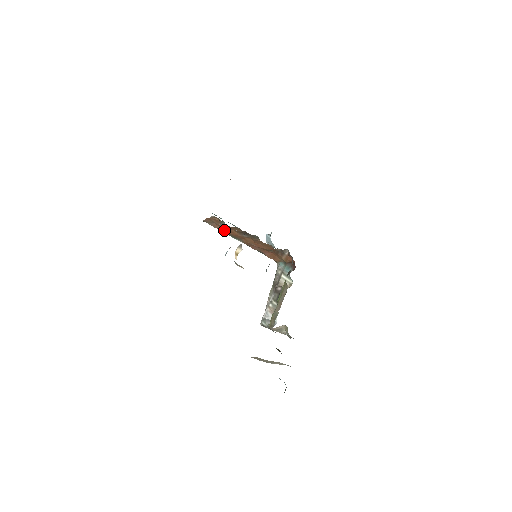
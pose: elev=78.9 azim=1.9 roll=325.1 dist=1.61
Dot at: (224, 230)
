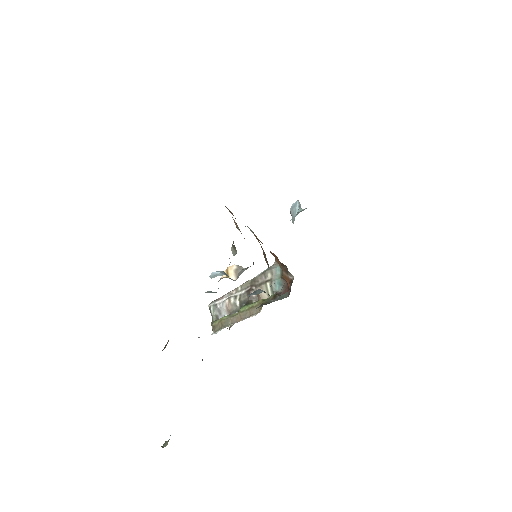
Dot at: occluded
